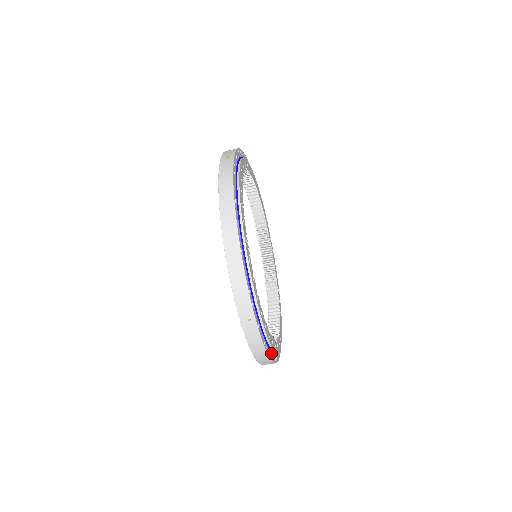
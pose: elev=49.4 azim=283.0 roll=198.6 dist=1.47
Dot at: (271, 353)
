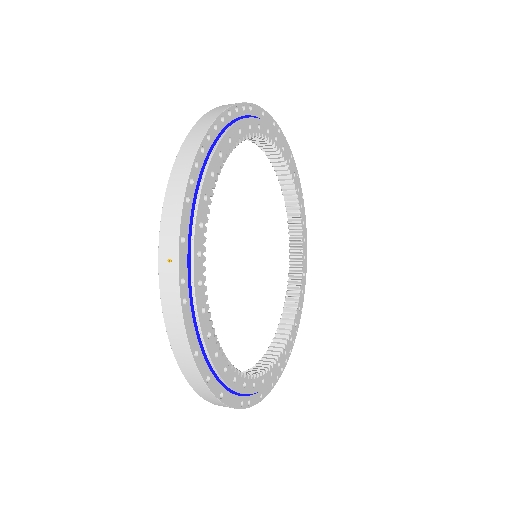
Dot at: occluded
